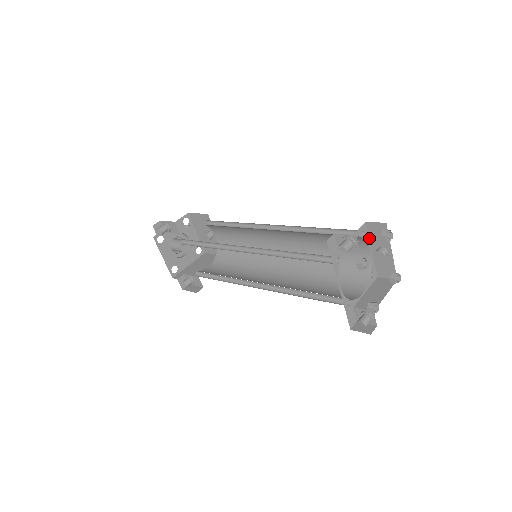
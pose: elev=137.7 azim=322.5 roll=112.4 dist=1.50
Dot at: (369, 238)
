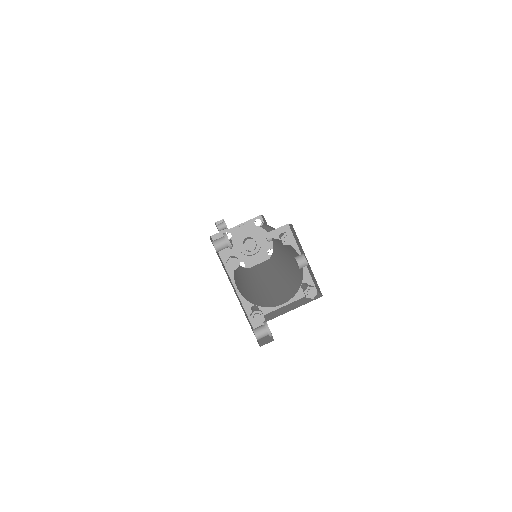
Dot at: (296, 243)
